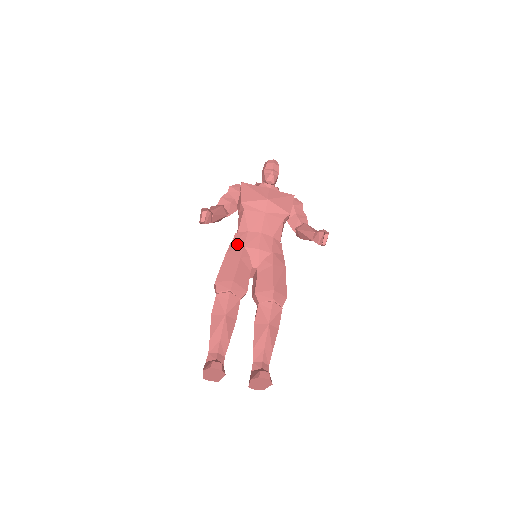
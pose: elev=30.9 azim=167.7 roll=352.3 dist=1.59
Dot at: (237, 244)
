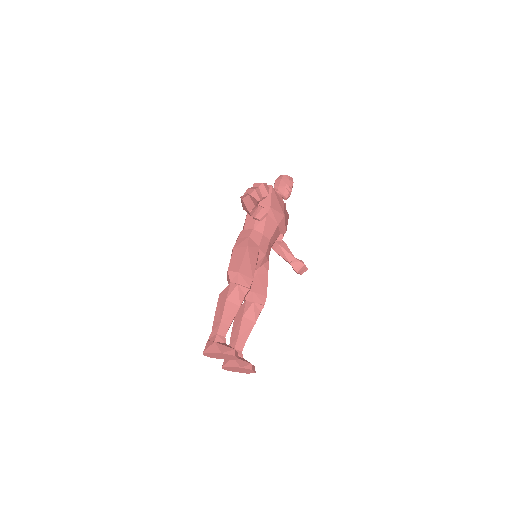
Dot at: (254, 242)
